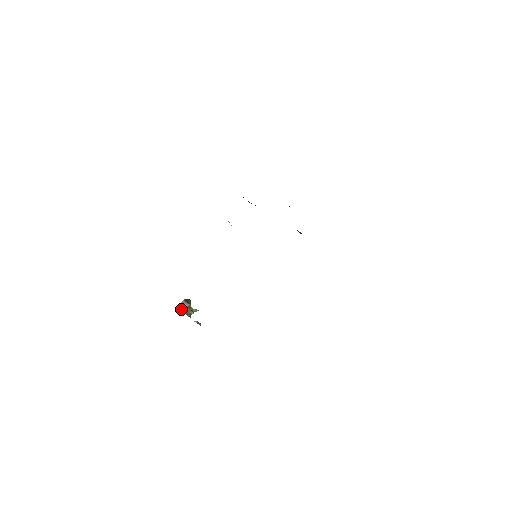
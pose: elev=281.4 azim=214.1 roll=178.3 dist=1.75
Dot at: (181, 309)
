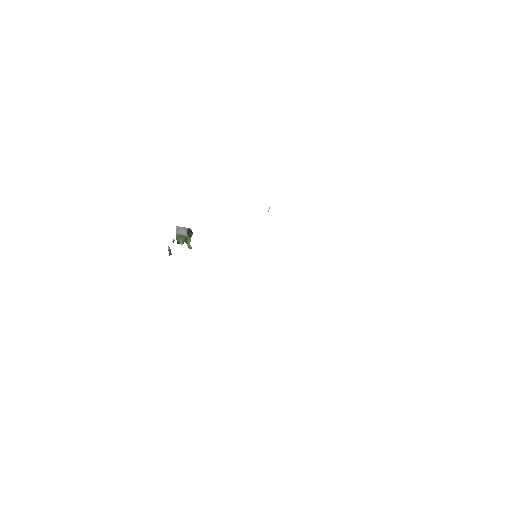
Dot at: (178, 231)
